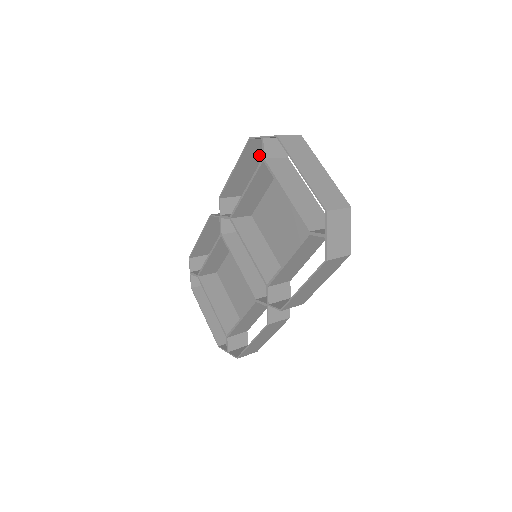
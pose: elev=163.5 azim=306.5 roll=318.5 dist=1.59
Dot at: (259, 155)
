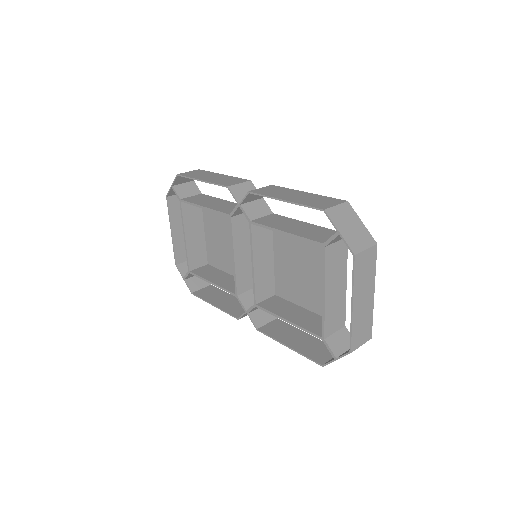
Dot at: (320, 199)
